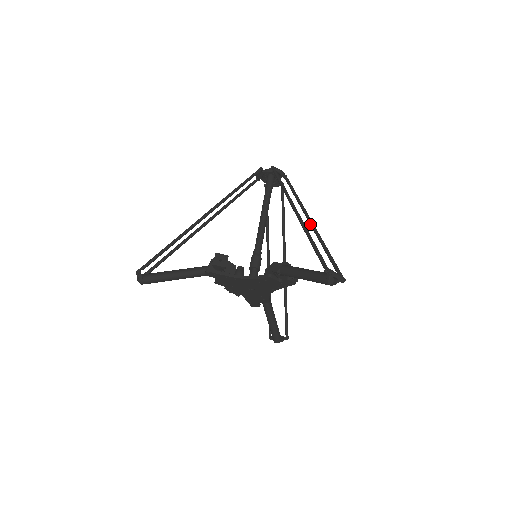
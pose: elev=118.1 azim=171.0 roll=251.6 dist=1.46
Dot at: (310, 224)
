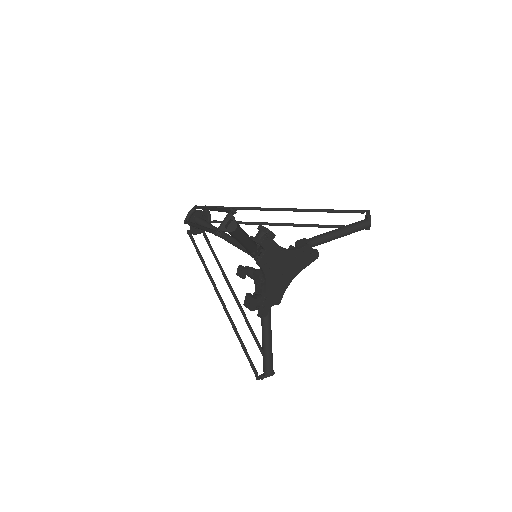
Dot at: (290, 224)
